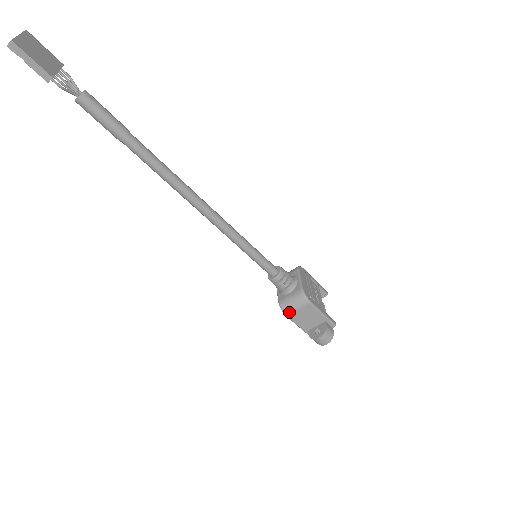
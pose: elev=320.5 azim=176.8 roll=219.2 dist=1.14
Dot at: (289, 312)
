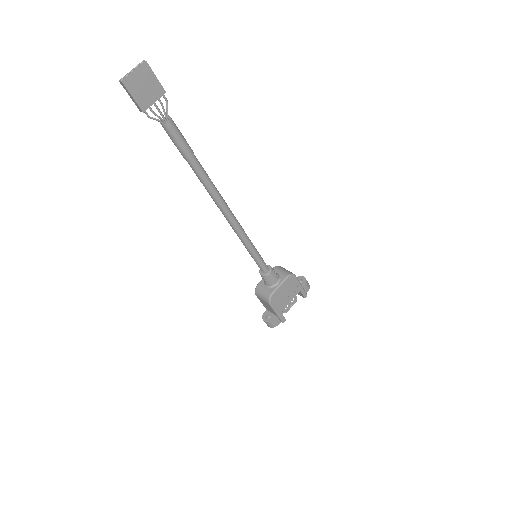
Dot at: (258, 295)
